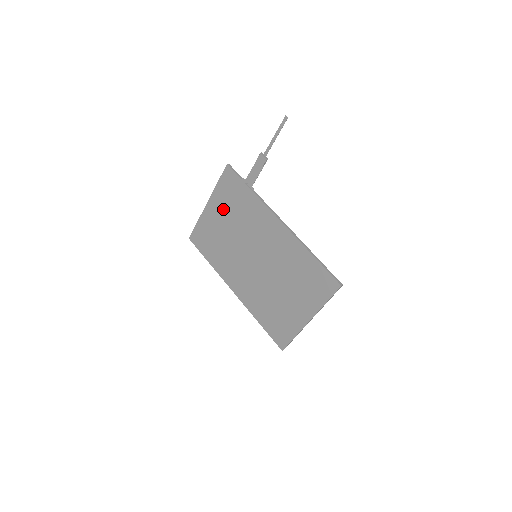
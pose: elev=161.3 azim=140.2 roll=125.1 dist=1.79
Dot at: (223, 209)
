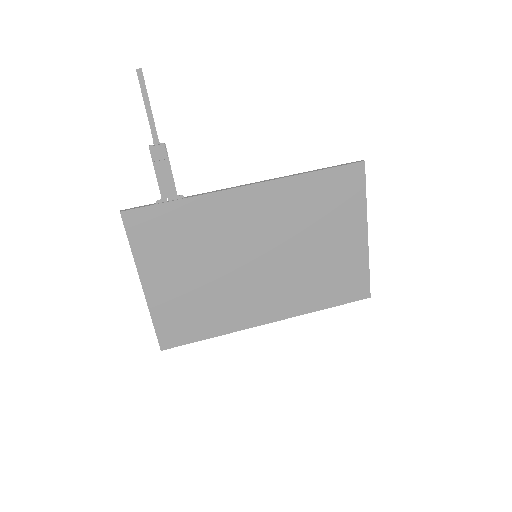
Dot at: (169, 264)
